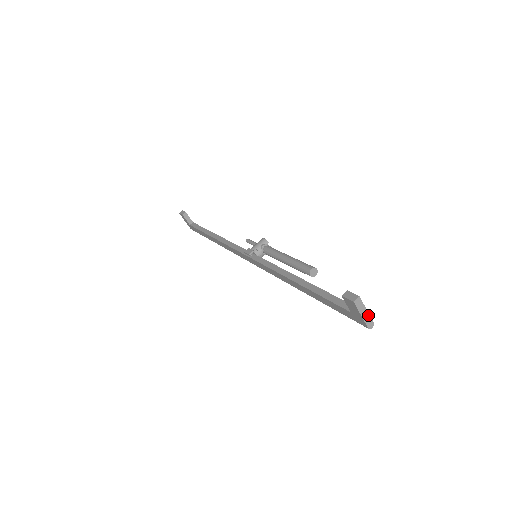
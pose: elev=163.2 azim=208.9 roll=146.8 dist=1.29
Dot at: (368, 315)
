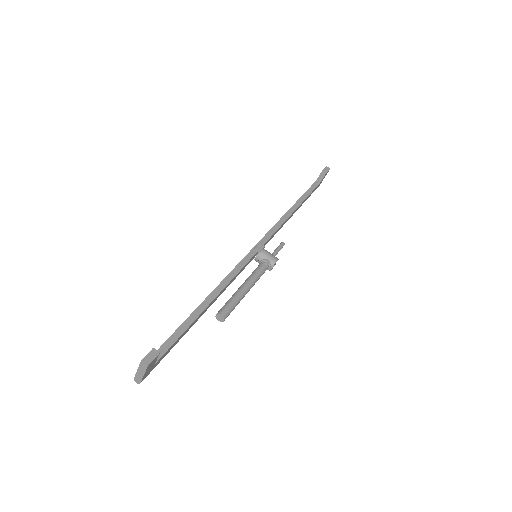
Dot at: (142, 377)
